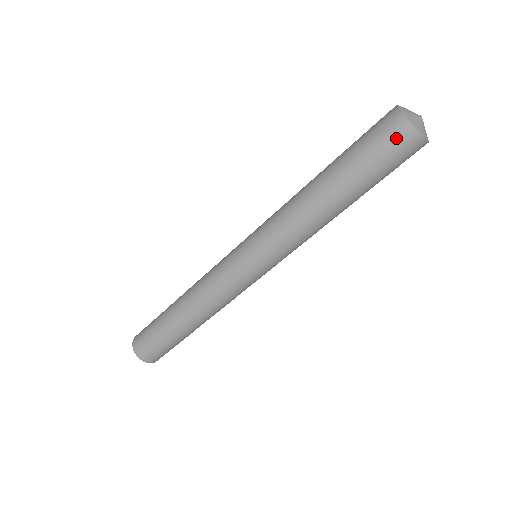
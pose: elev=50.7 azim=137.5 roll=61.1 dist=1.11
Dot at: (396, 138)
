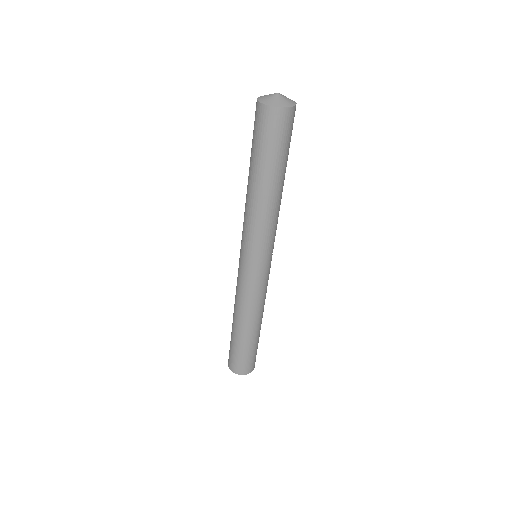
Dot at: (255, 114)
